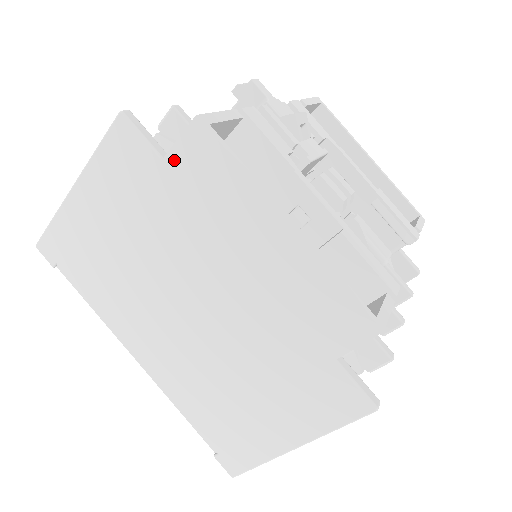
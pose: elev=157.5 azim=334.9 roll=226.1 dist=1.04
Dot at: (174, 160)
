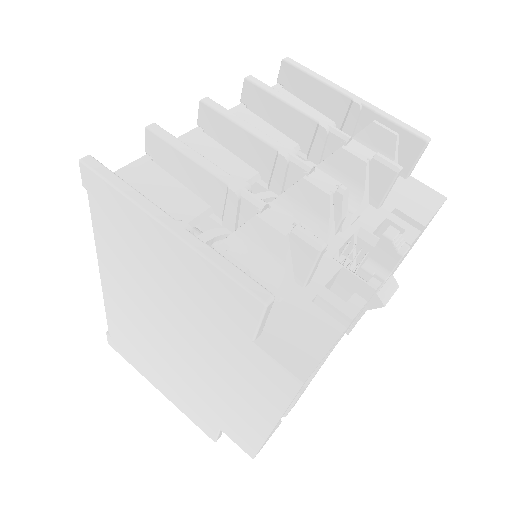
Dot at: (259, 353)
